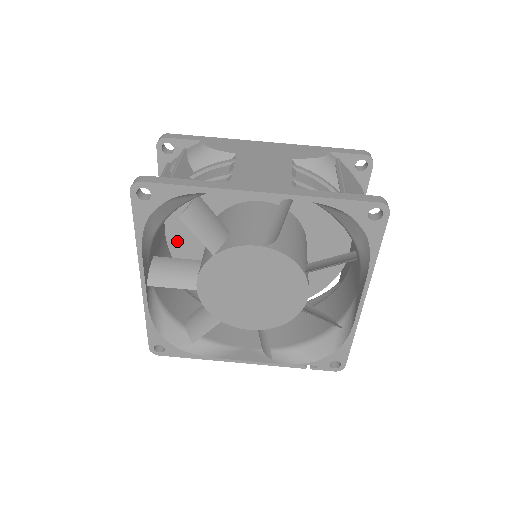
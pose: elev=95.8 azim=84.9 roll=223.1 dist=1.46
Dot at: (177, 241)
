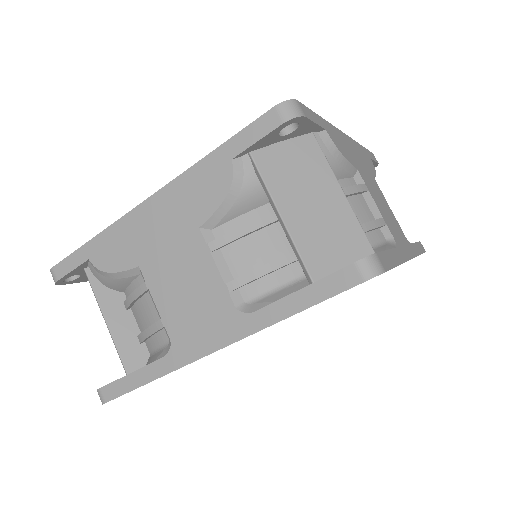
Dot at: occluded
